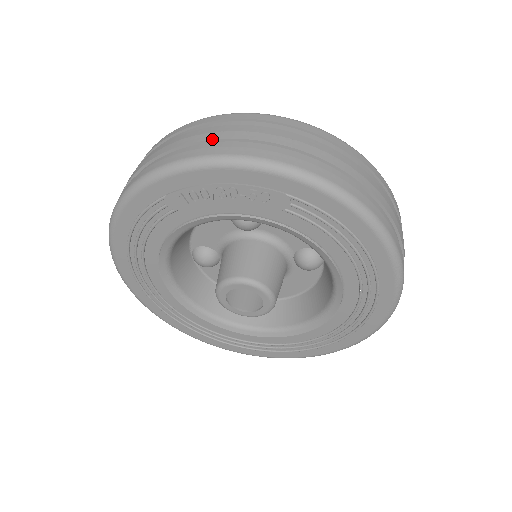
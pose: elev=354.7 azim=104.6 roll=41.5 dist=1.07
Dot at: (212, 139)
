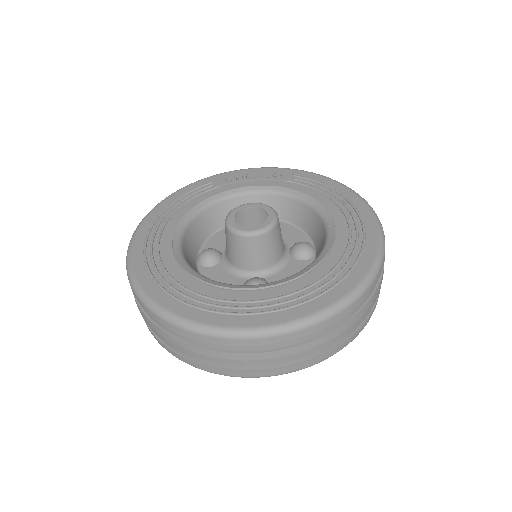
Dot at: occluded
